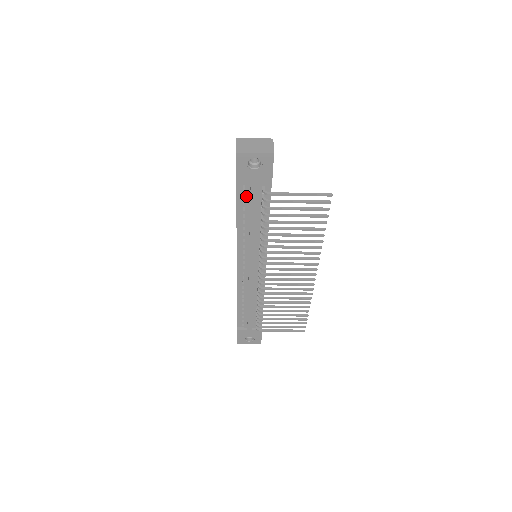
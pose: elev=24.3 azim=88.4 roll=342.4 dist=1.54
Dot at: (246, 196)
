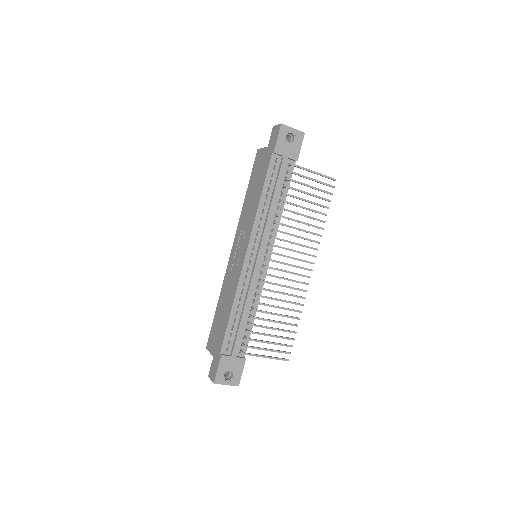
Dot at: (275, 170)
